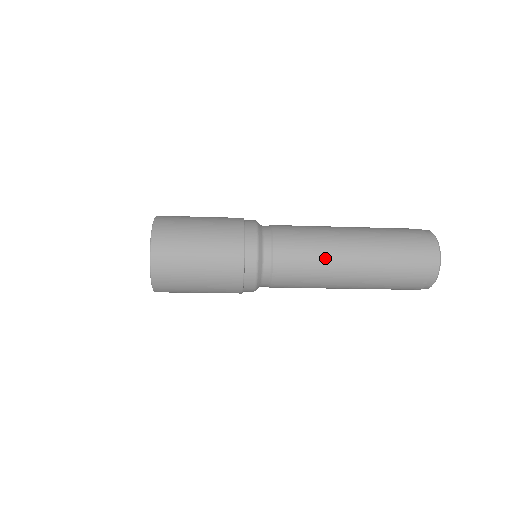
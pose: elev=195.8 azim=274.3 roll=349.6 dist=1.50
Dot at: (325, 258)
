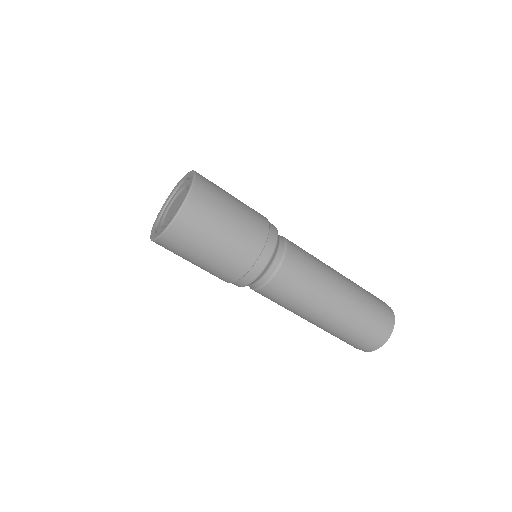
Dot at: (321, 262)
